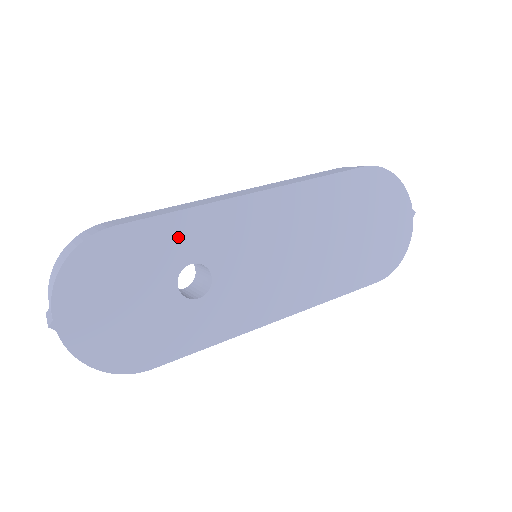
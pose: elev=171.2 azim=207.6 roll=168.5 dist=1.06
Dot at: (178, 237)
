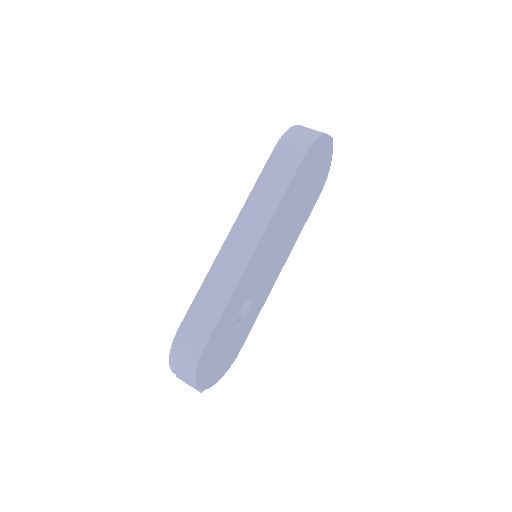
Dot at: (231, 310)
